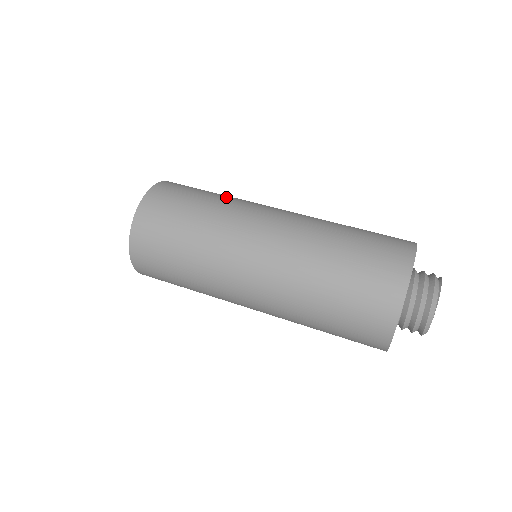
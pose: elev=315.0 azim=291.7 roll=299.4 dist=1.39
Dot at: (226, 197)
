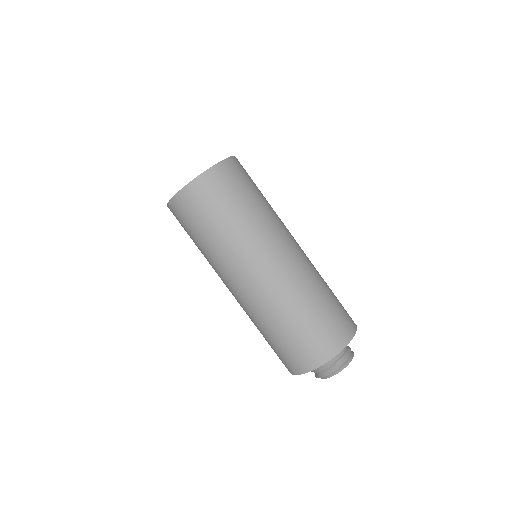
Dot at: (250, 219)
